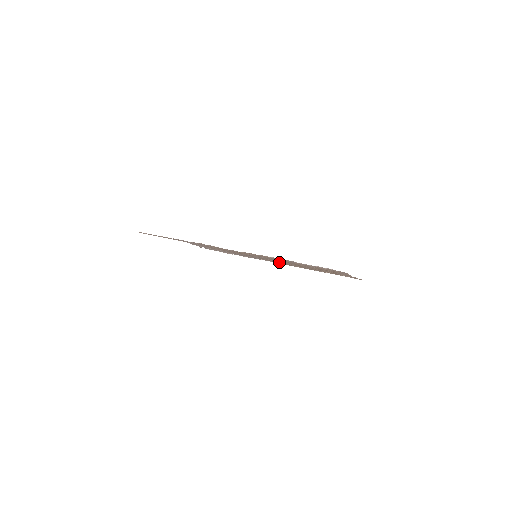
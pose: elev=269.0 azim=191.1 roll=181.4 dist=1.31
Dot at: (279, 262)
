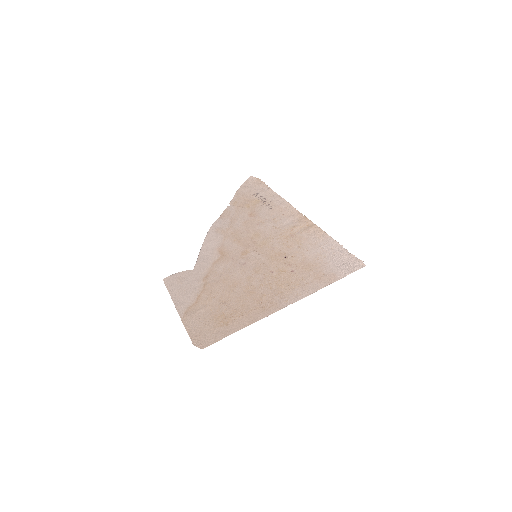
Dot at: (206, 298)
